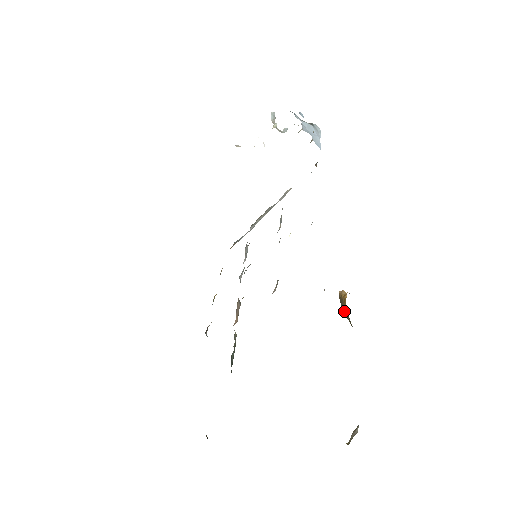
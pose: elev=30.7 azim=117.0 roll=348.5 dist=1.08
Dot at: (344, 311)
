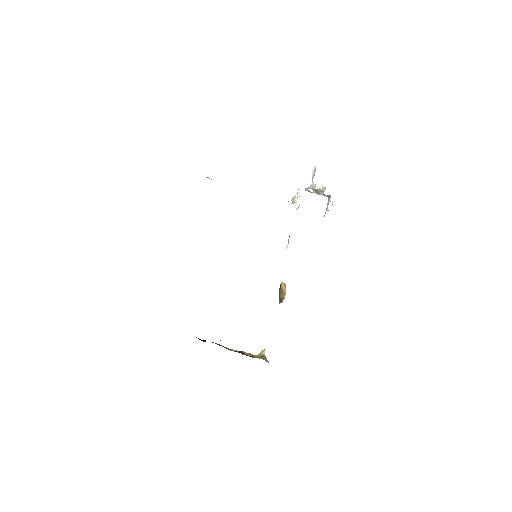
Dot at: (281, 297)
